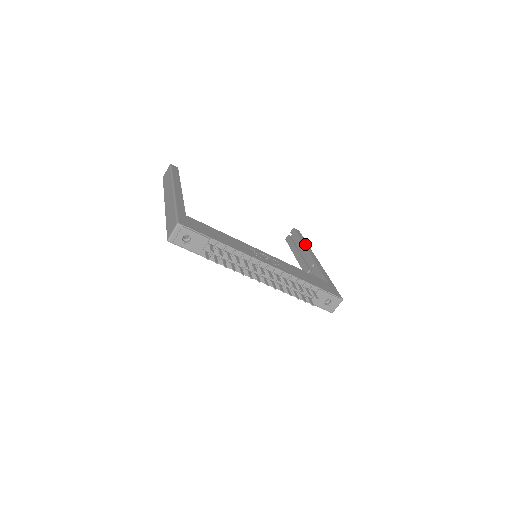
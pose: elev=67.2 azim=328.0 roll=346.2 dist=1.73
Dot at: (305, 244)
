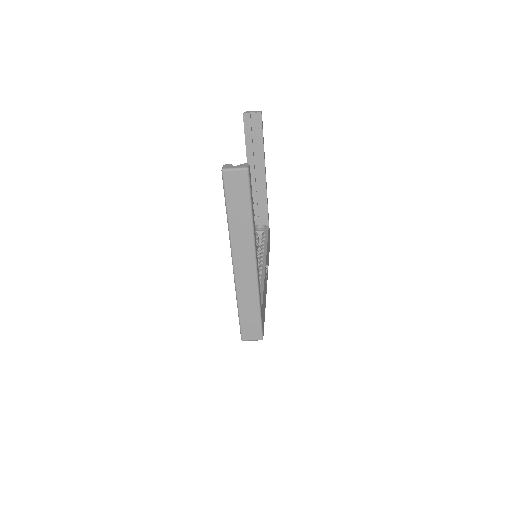
Dot at: (264, 154)
